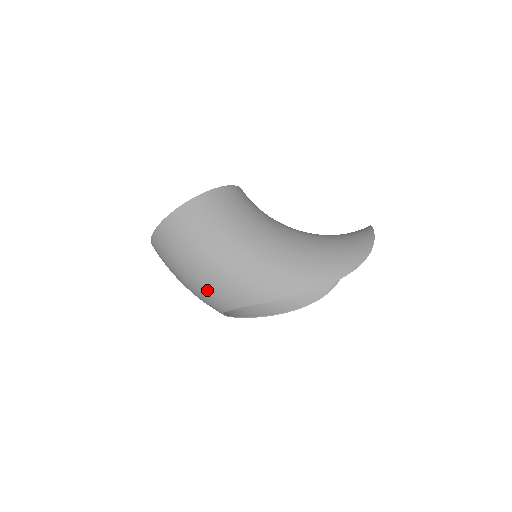
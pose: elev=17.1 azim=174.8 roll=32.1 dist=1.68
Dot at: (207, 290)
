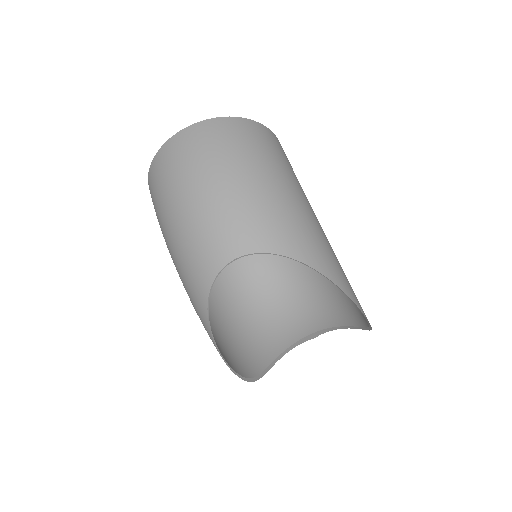
Dot at: (259, 208)
